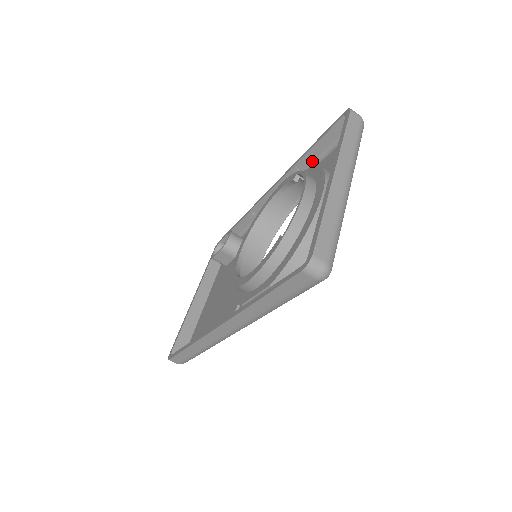
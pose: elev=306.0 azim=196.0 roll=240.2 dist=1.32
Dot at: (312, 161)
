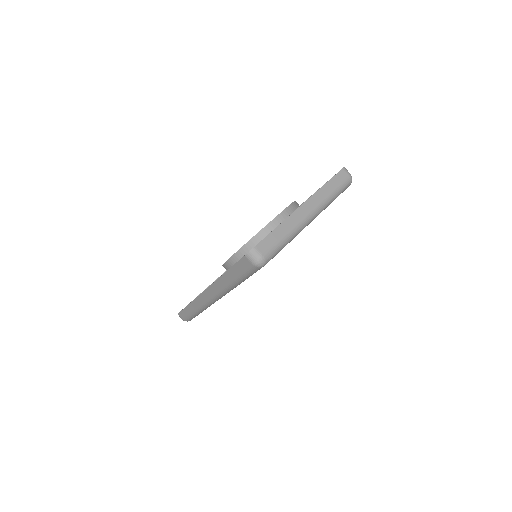
Dot at: occluded
